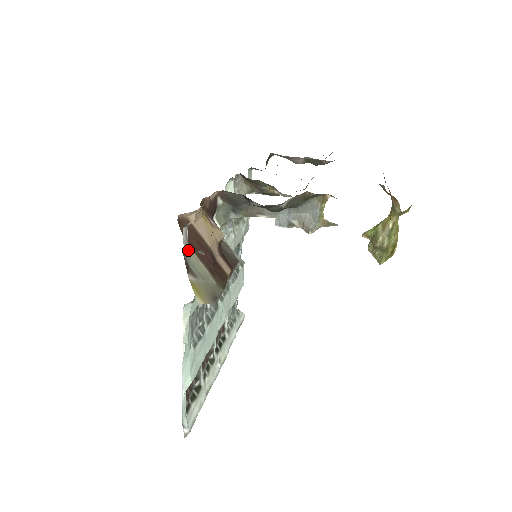
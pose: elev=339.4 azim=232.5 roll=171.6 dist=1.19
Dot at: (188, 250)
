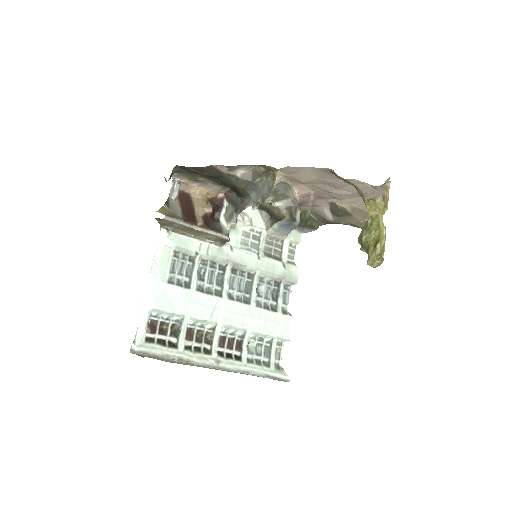
Dot at: (173, 196)
